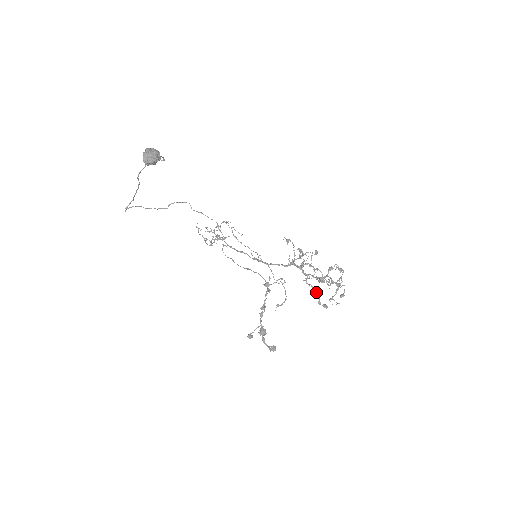
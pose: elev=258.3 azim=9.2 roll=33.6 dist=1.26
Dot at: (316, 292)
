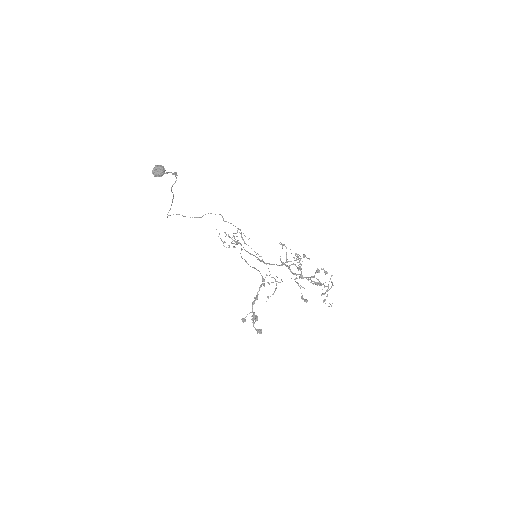
Dot at: (300, 288)
